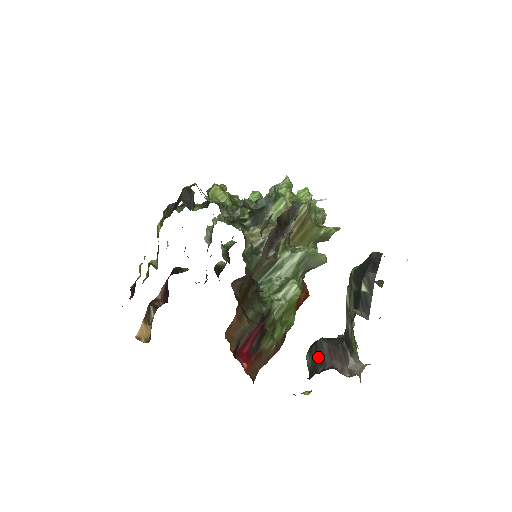
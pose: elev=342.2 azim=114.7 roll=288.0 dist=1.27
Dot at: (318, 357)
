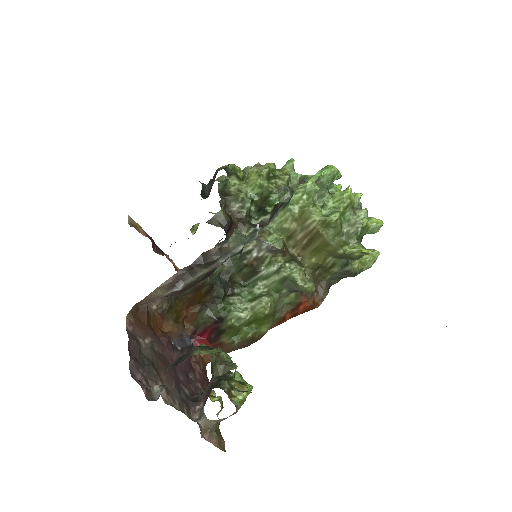
Dot at: occluded
